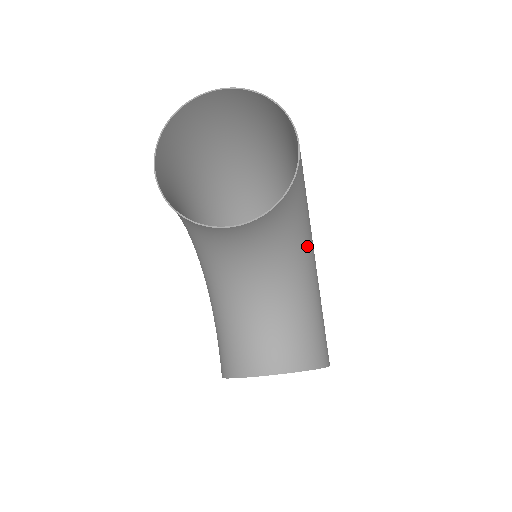
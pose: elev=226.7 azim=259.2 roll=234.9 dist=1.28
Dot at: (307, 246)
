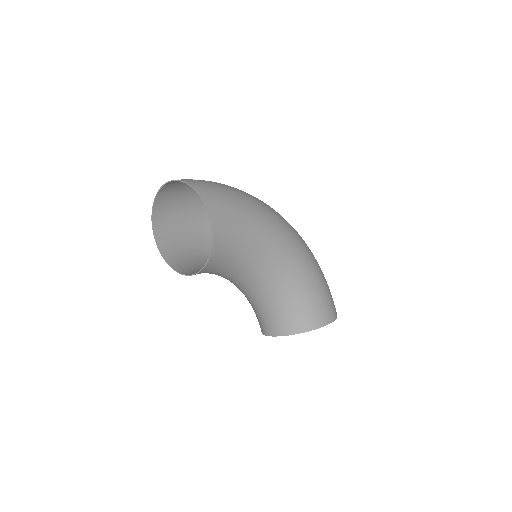
Dot at: (274, 256)
